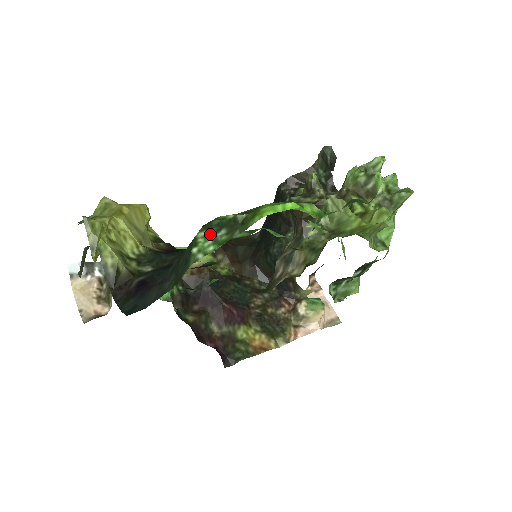
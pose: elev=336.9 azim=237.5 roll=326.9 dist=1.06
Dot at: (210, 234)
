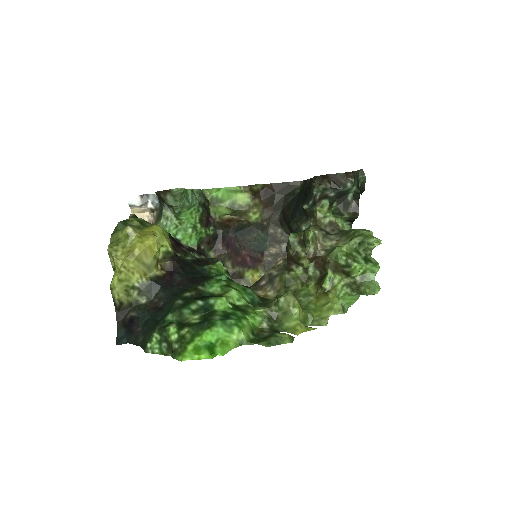
Dot at: (160, 340)
